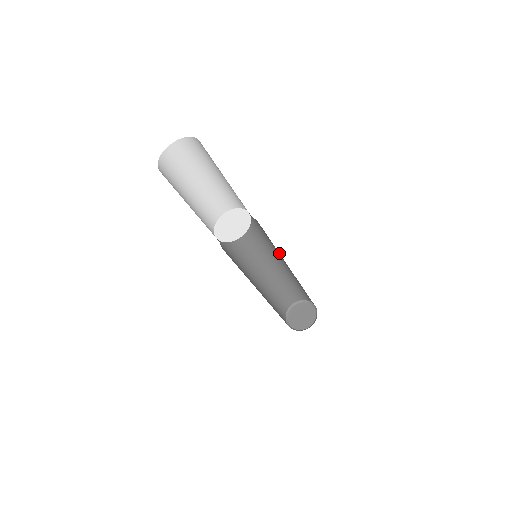
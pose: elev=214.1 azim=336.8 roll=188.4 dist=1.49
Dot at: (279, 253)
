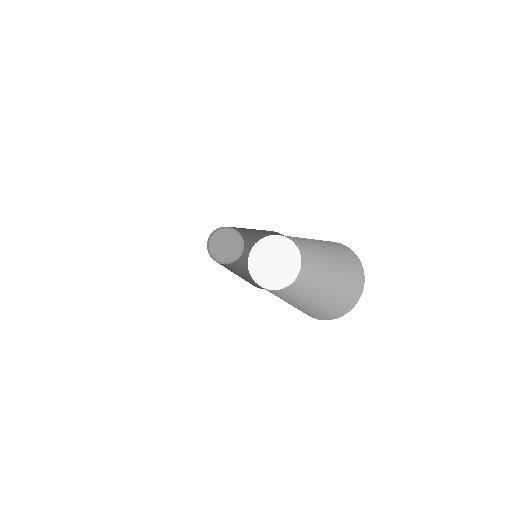
Dot at: occluded
